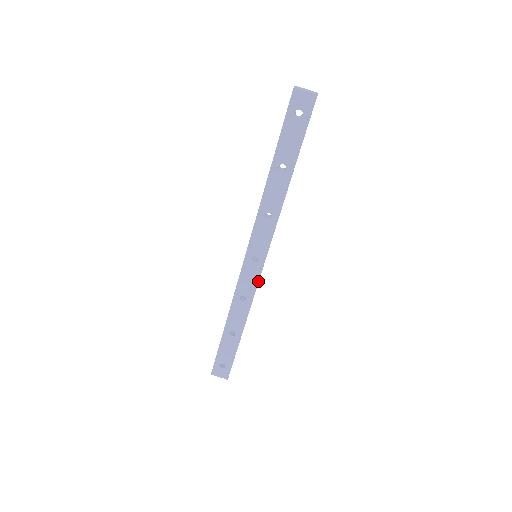
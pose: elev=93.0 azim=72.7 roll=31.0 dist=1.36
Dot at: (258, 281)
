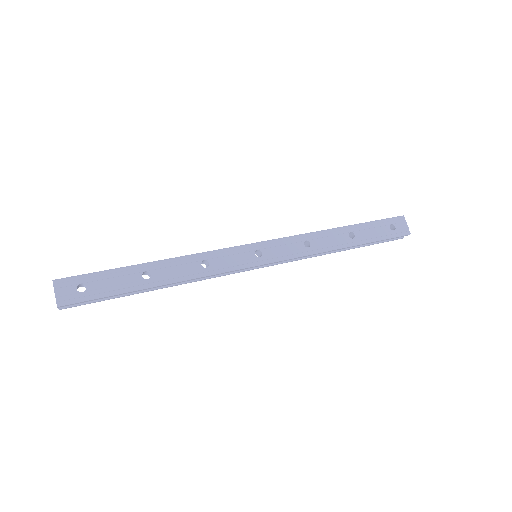
Dot at: (236, 269)
